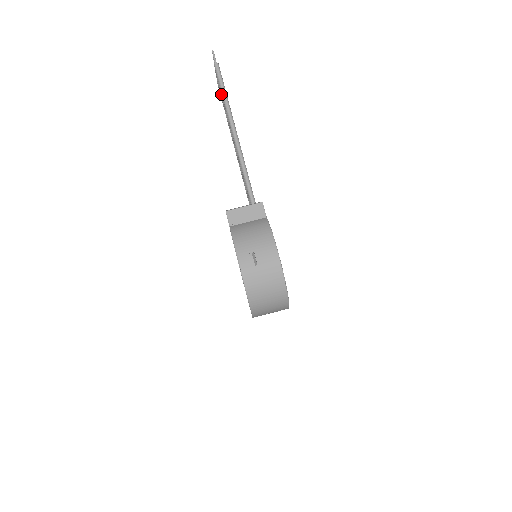
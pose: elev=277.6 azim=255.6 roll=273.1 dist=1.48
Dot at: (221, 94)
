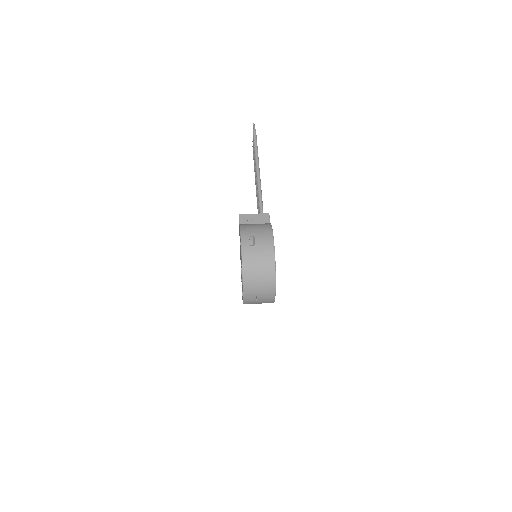
Dot at: occluded
